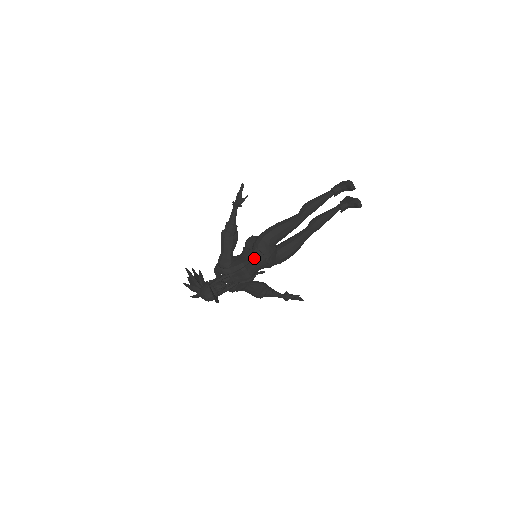
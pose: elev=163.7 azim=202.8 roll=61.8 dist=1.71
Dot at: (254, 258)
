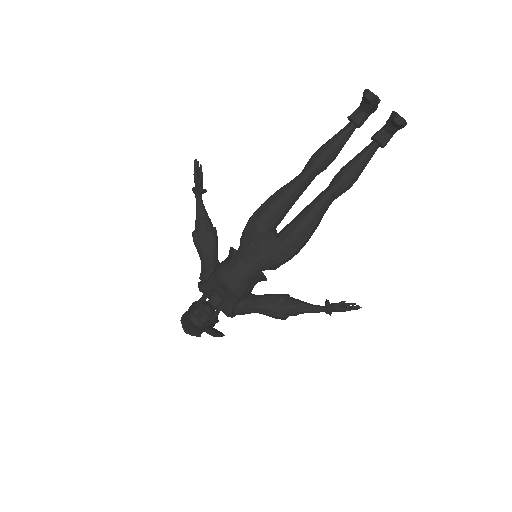
Dot at: (238, 257)
